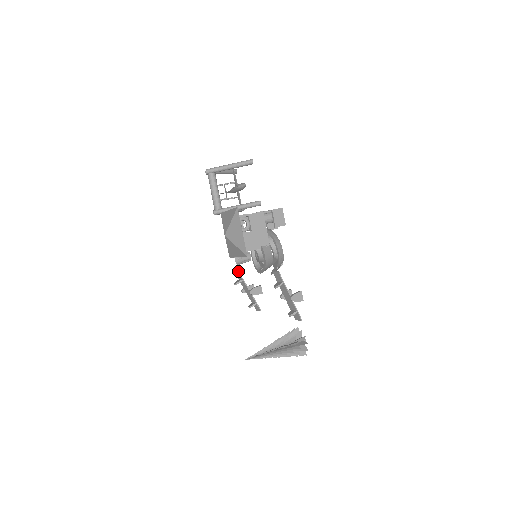
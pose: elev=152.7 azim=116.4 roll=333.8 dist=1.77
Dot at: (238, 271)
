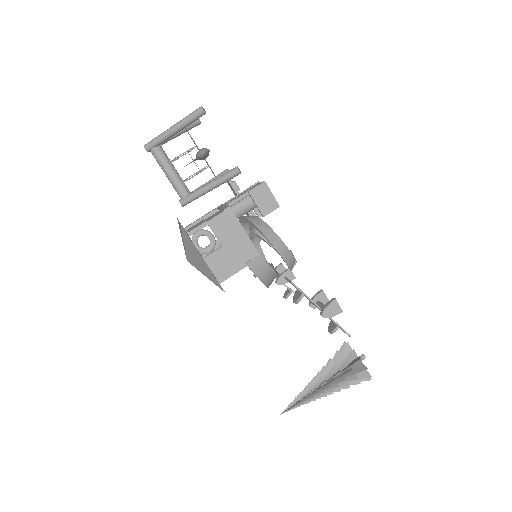
Dot at: occluded
